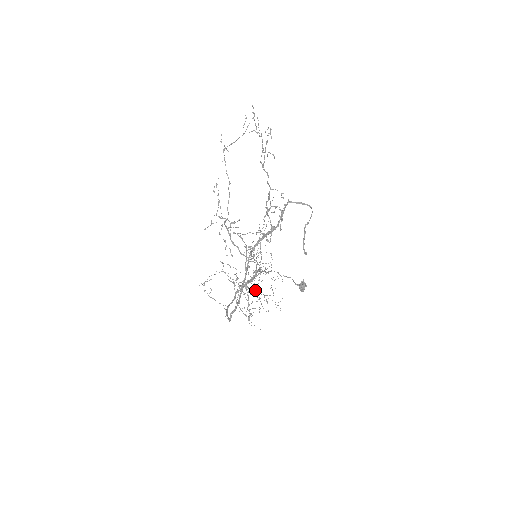
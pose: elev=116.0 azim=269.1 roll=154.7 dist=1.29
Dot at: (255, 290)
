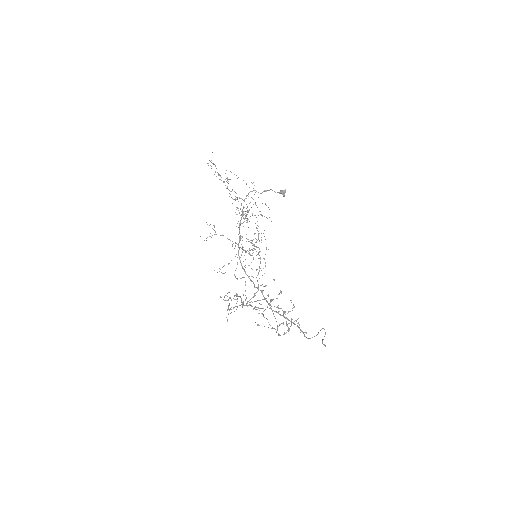
Dot at: occluded
